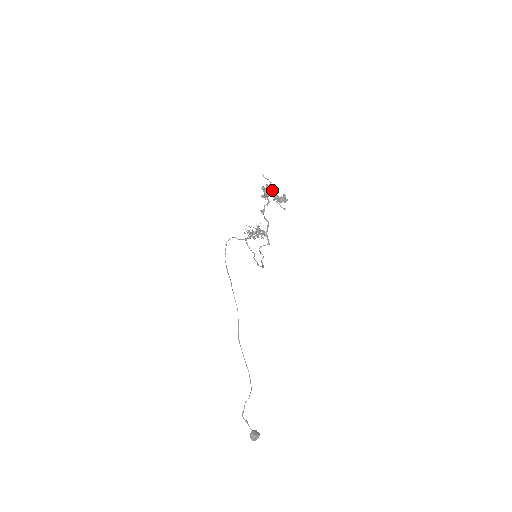
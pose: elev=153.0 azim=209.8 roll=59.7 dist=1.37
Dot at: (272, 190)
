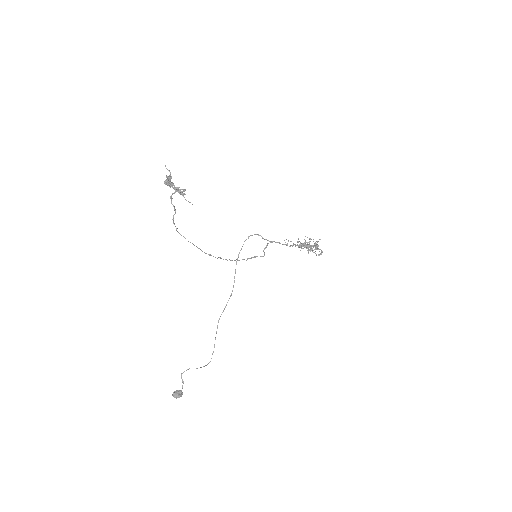
Dot at: (169, 180)
